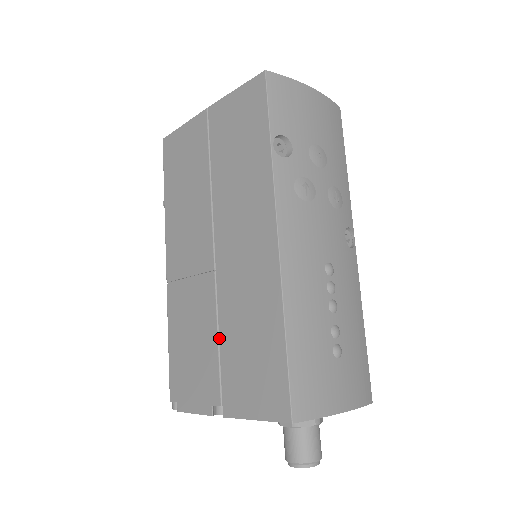
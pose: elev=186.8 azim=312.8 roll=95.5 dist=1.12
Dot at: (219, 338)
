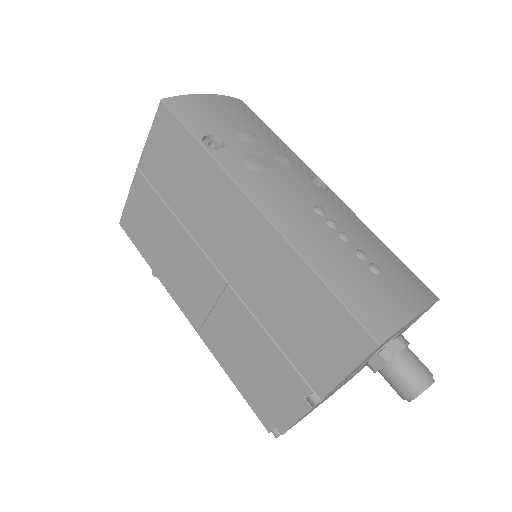
Dot at: (270, 335)
